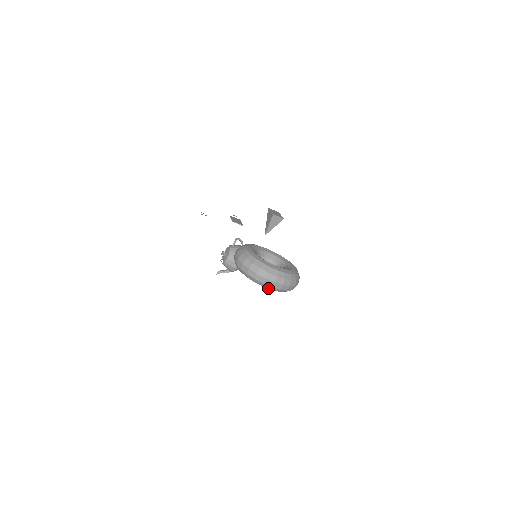
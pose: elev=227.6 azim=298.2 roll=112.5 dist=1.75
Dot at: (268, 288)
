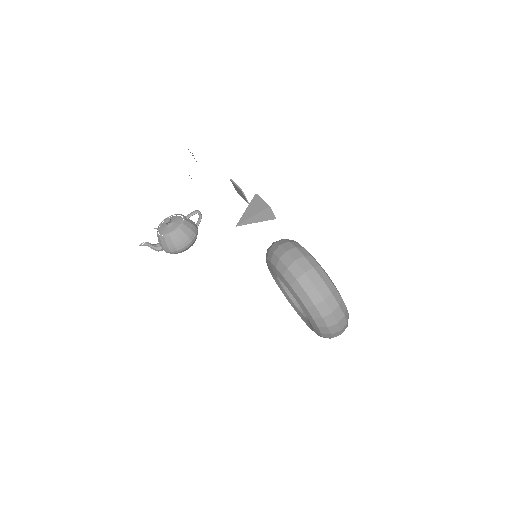
Dot at: (318, 326)
